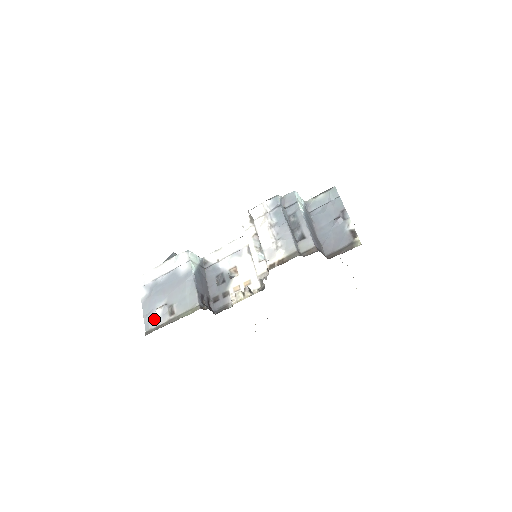
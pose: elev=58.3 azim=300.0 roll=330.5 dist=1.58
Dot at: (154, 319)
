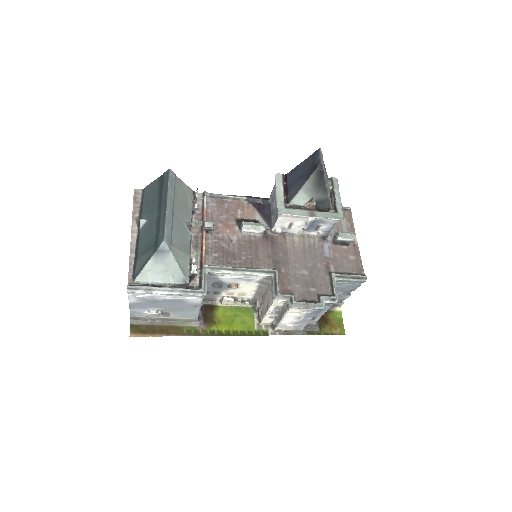
Dot at: (144, 314)
